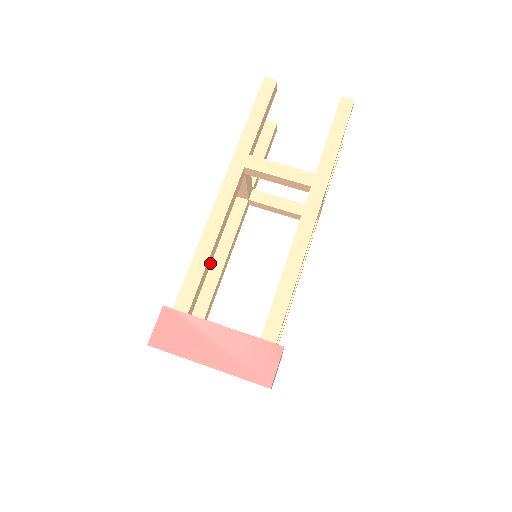
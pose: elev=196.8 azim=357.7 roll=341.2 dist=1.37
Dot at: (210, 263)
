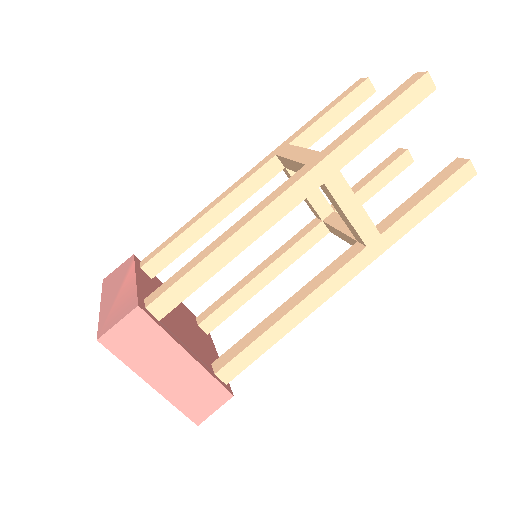
Dot at: (197, 238)
